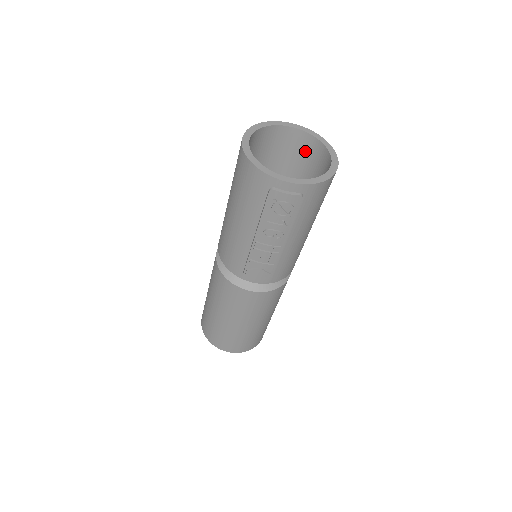
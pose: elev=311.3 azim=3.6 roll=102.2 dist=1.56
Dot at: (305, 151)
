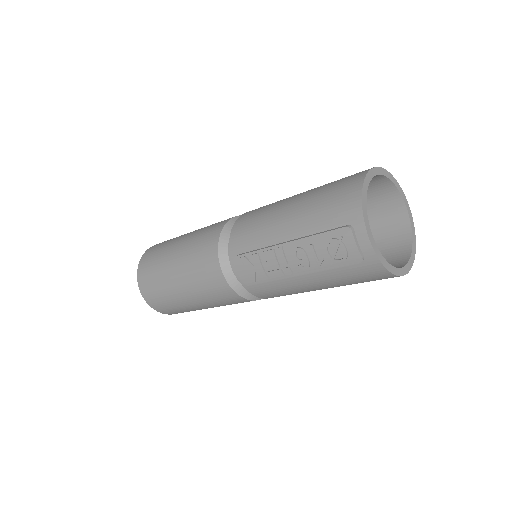
Dot at: (391, 234)
